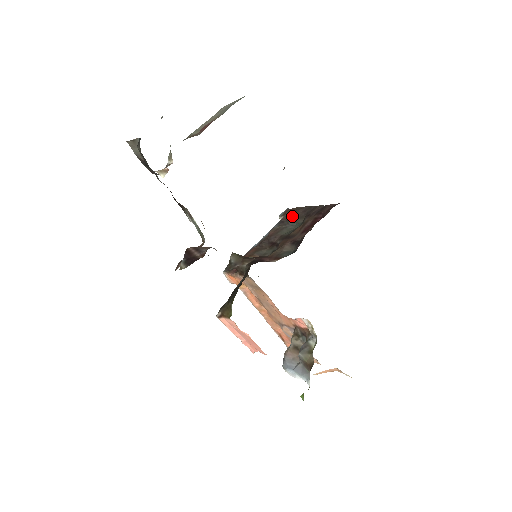
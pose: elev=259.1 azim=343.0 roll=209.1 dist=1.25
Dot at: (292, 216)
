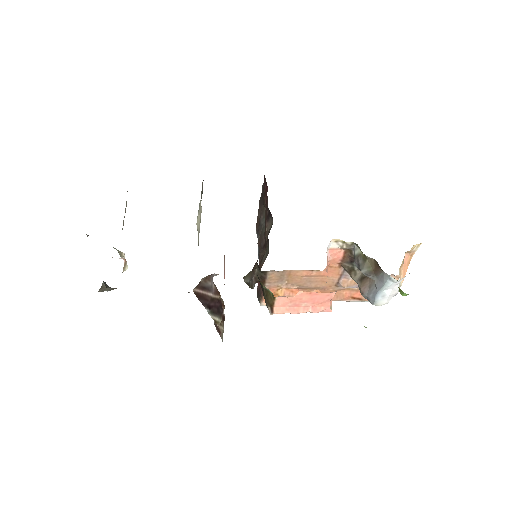
Dot at: (259, 219)
